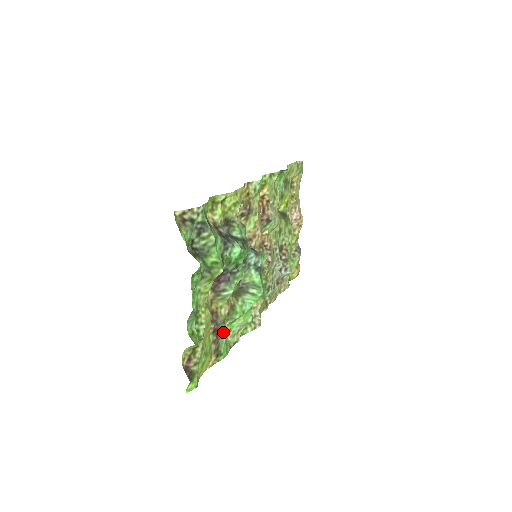
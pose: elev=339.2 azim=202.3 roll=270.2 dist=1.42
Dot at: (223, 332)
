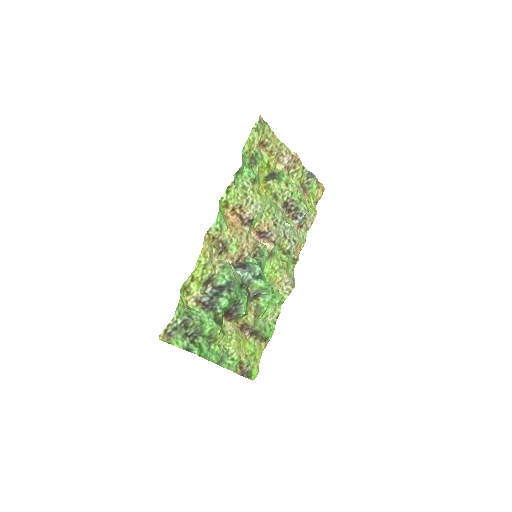
Dot at: (258, 330)
